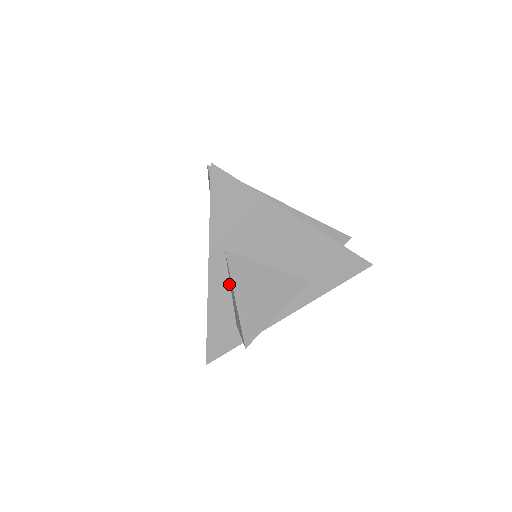
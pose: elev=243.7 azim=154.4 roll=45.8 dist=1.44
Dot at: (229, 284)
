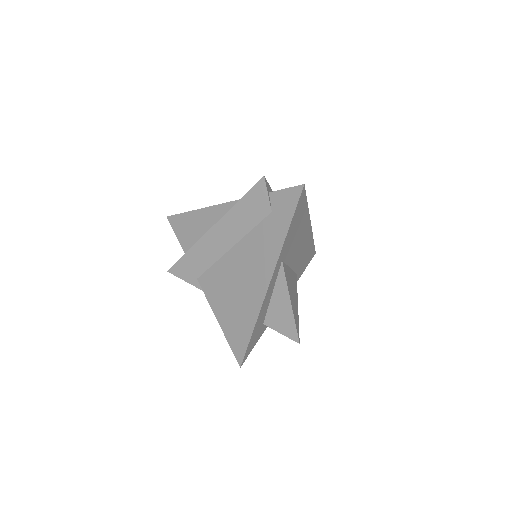
Dot at: (273, 290)
